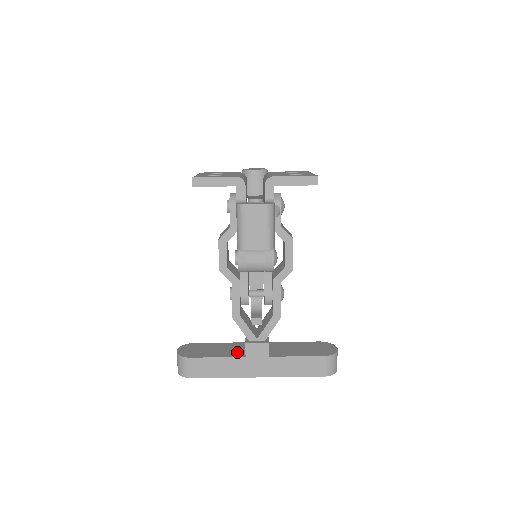
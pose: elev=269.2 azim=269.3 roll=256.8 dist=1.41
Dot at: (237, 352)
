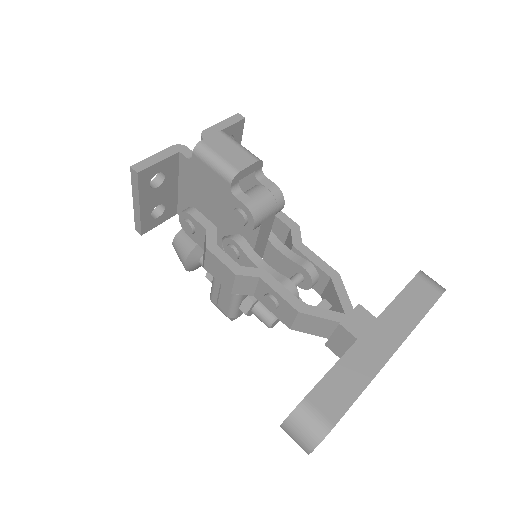
Dot at: occluded
